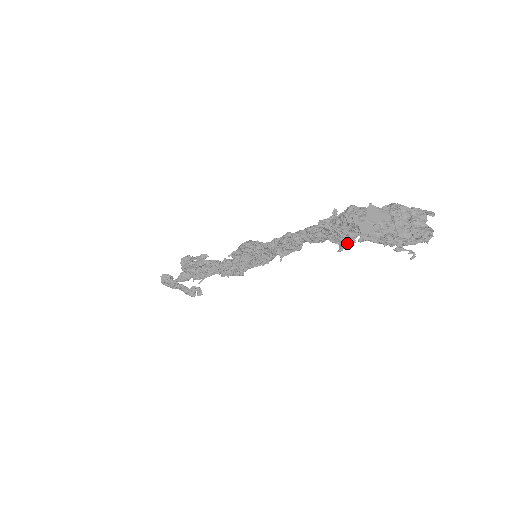
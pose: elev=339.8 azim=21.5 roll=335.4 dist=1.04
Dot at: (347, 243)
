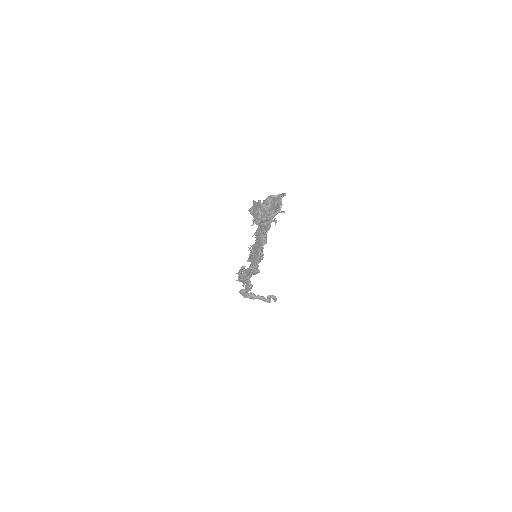
Dot at: (267, 228)
